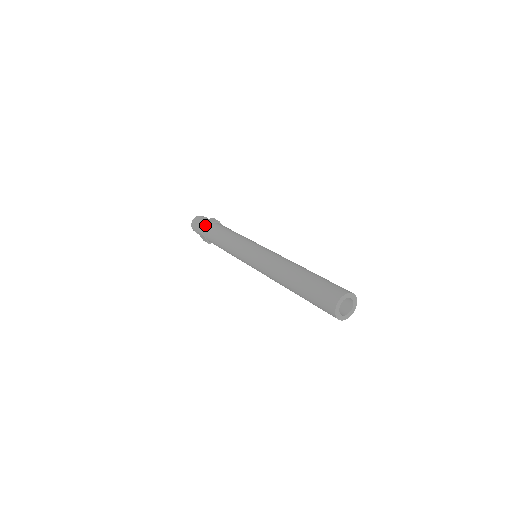
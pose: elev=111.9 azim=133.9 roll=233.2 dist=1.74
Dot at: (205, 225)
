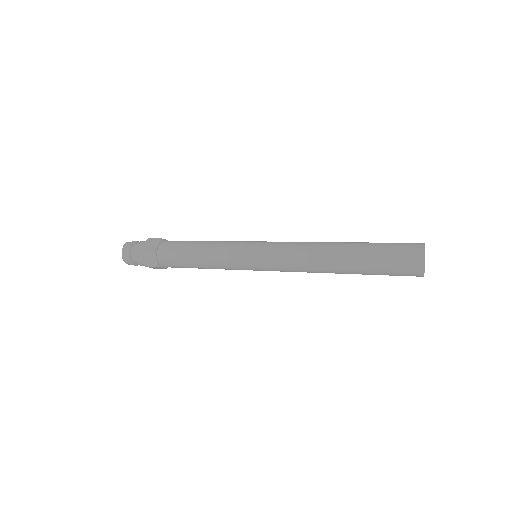
Dot at: (156, 241)
